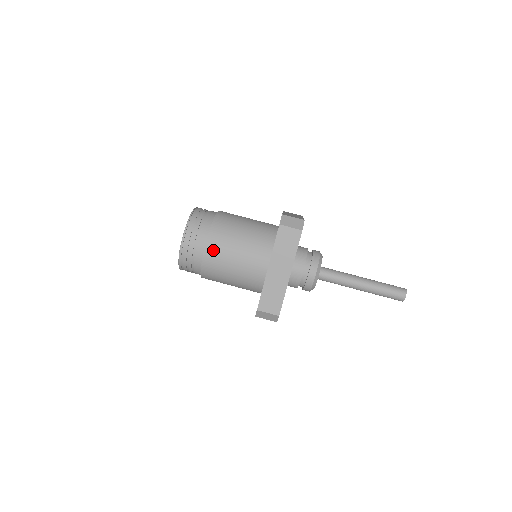
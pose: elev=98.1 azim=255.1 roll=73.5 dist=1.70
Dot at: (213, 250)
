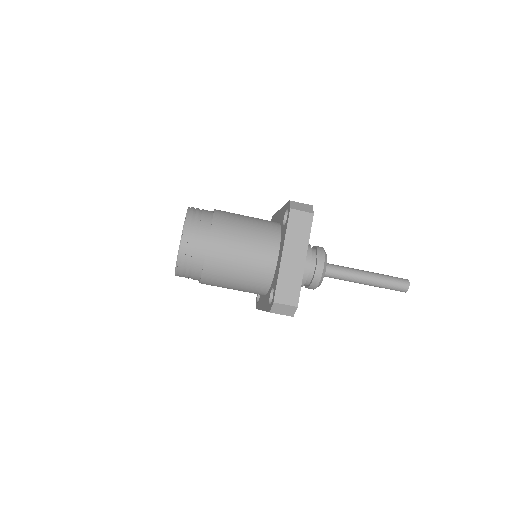
Dot at: occluded
